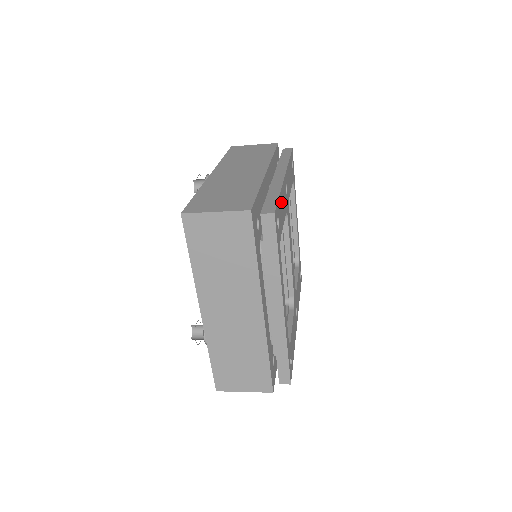
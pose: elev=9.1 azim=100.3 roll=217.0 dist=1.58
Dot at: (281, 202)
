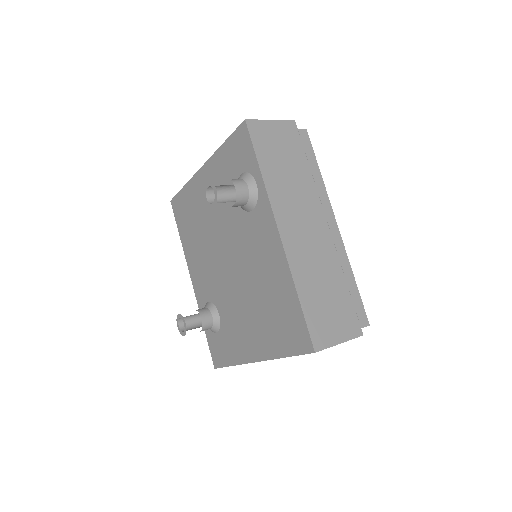
Dot at: occluded
